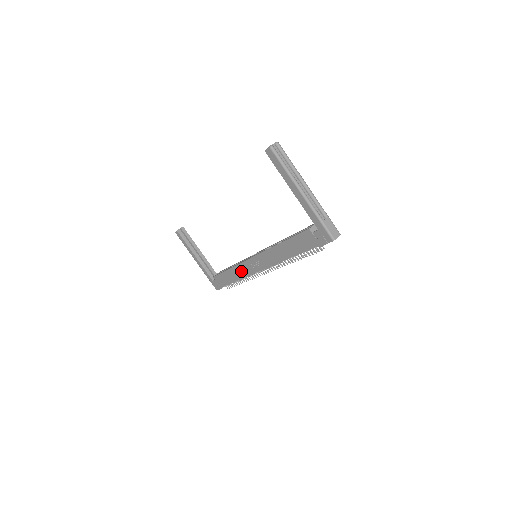
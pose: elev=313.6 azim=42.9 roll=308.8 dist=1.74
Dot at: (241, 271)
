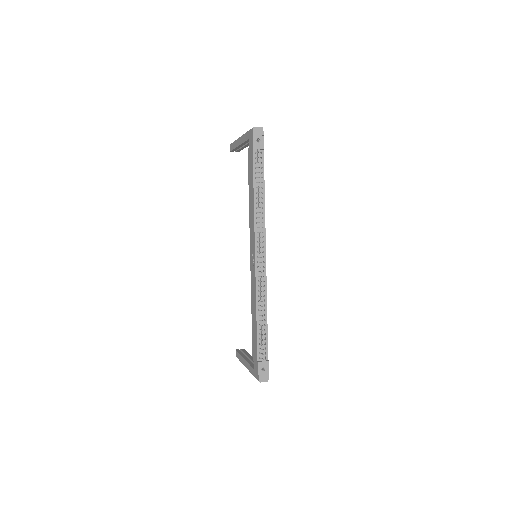
Dot at: (253, 293)
